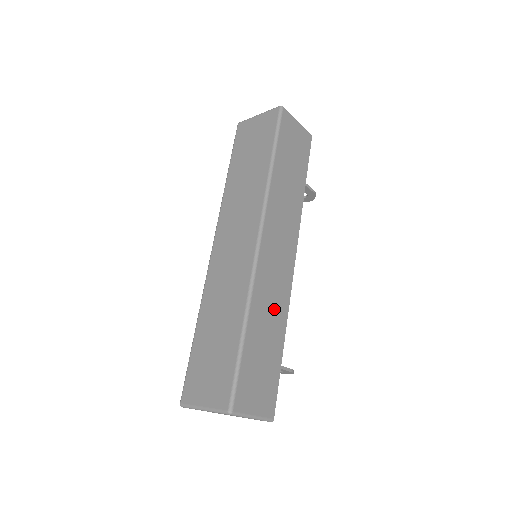
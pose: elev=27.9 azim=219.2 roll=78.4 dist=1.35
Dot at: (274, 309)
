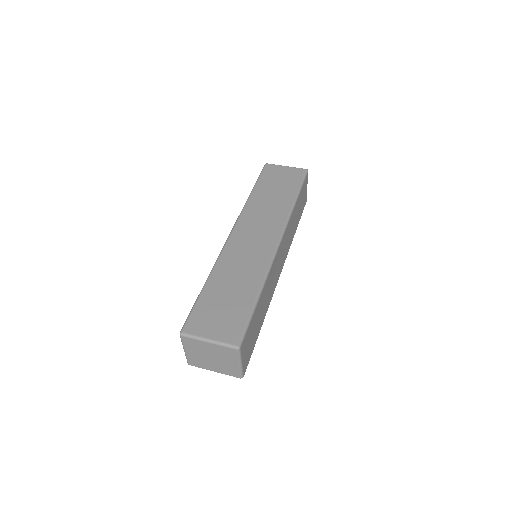
Dot at: (268, 296)
